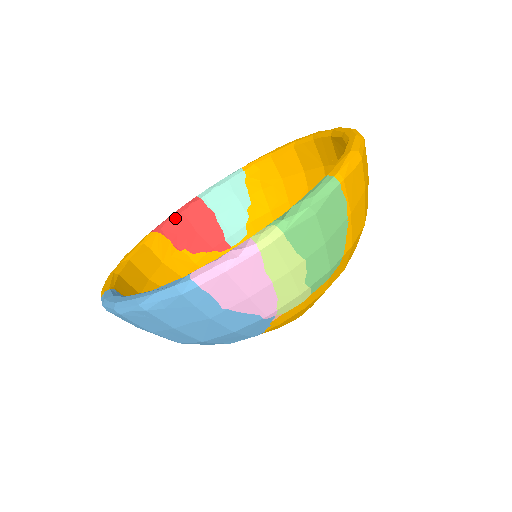
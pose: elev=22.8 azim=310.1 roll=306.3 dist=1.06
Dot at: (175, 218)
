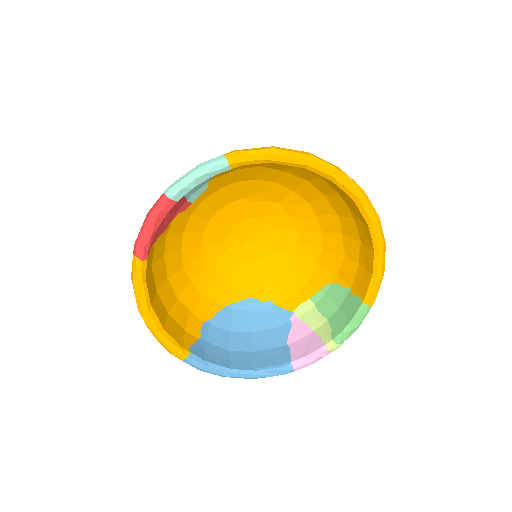
Dot at: occluded
